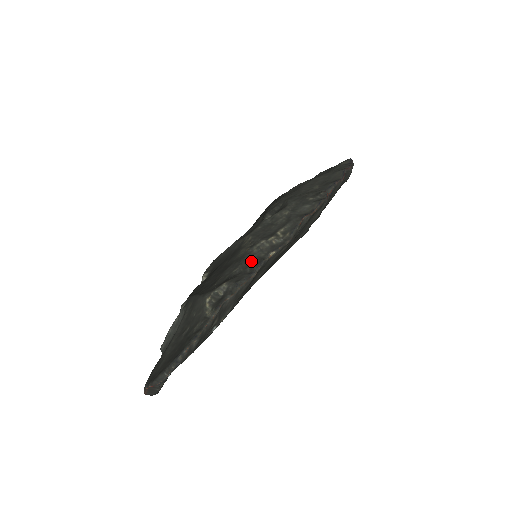
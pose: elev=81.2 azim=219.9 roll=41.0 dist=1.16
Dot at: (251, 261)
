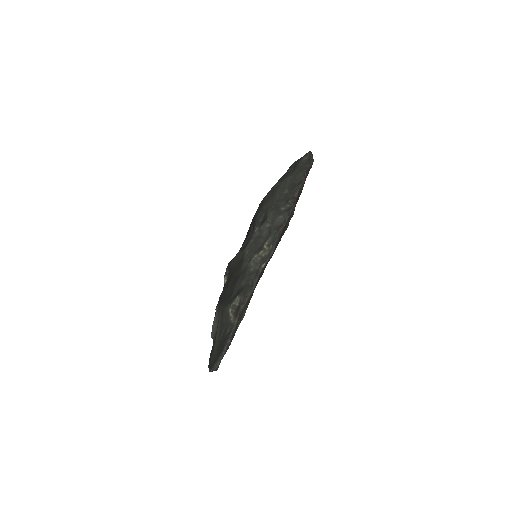
Dot at: (251, 275)
